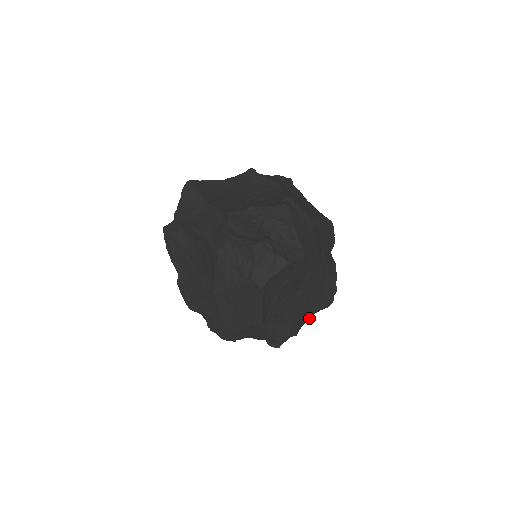
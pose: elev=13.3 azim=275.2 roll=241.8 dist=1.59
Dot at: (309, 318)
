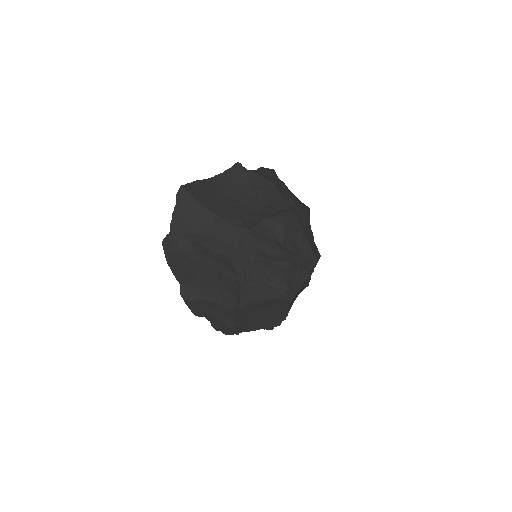
Dot at: occluded
